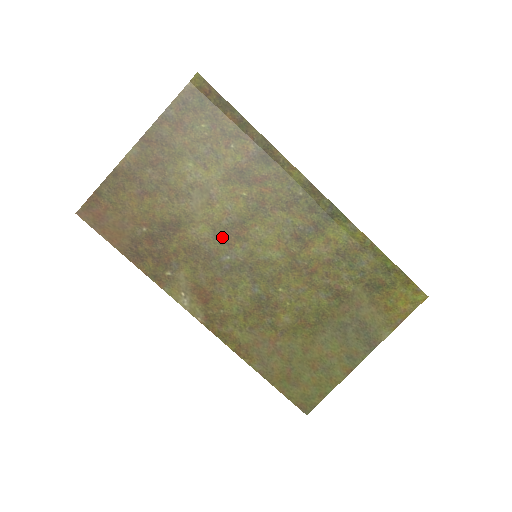
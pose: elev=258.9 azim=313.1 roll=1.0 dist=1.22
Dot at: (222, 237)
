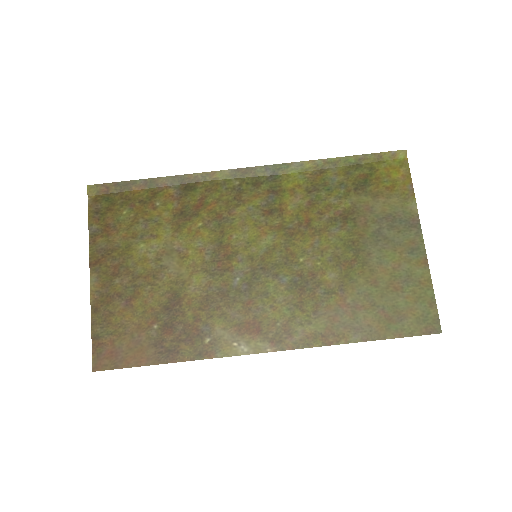
Dot at: (217, 270)
